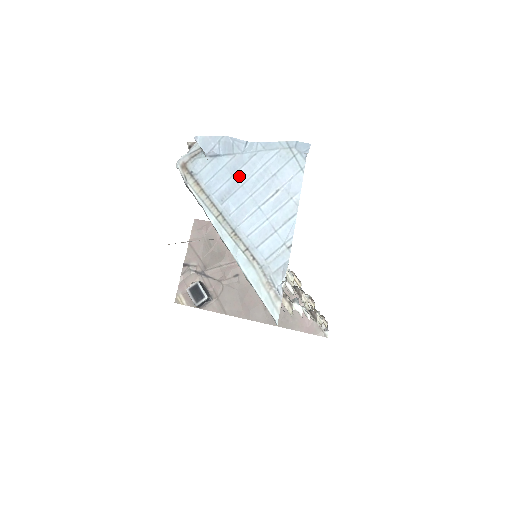
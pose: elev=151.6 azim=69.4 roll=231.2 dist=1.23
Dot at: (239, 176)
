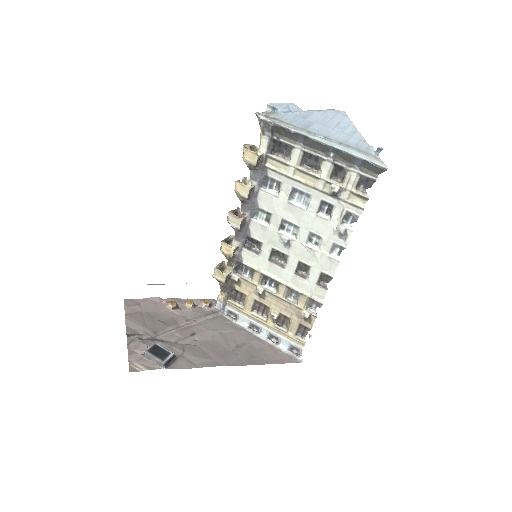
Dot at: (310, 119)
